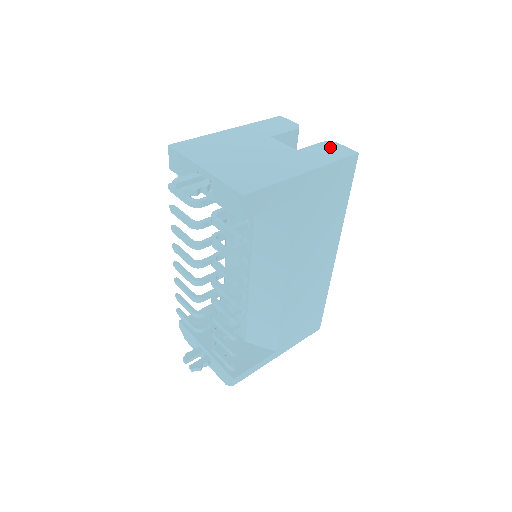
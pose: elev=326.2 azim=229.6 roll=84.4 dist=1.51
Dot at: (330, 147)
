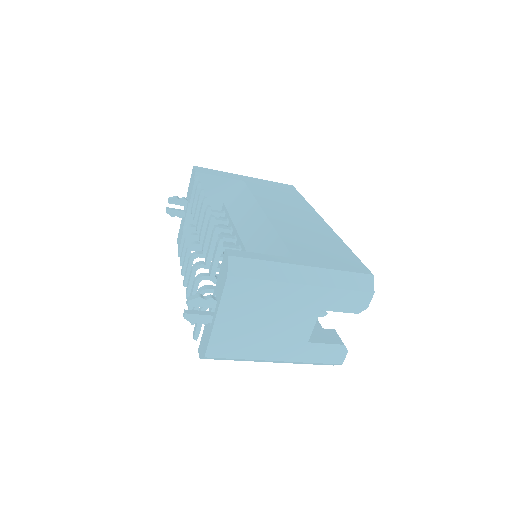
Dot at: occluded
